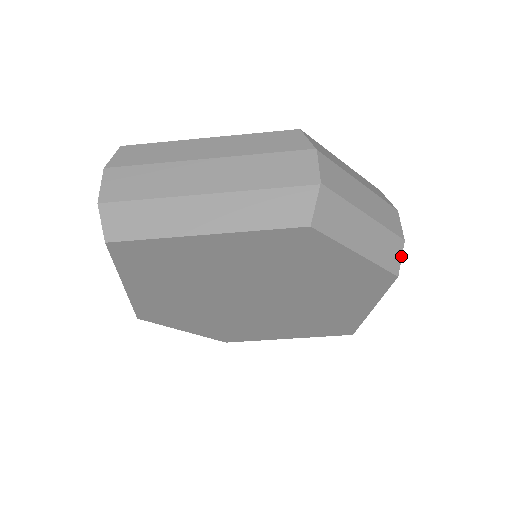
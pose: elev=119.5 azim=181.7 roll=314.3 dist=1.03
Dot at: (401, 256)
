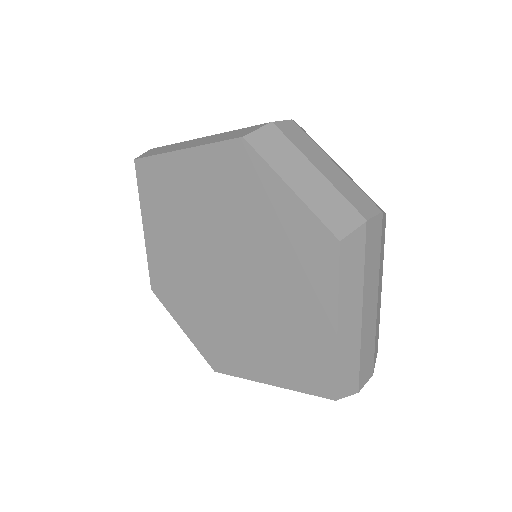
Dot at: (354, 229)
